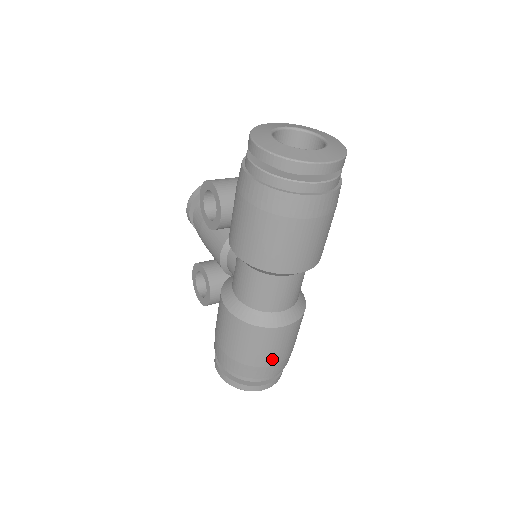
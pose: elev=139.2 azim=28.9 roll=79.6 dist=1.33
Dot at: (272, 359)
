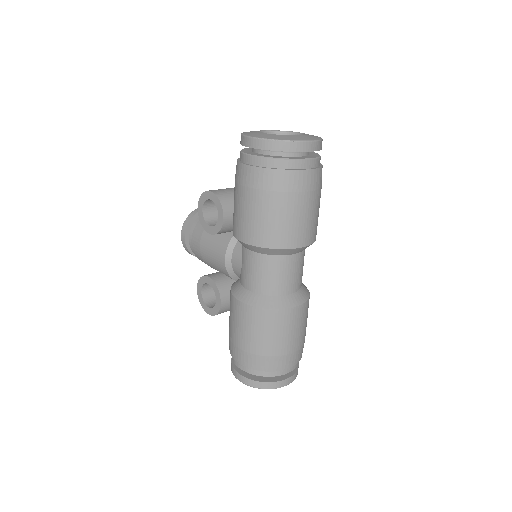
Dot at: (290, 345)
